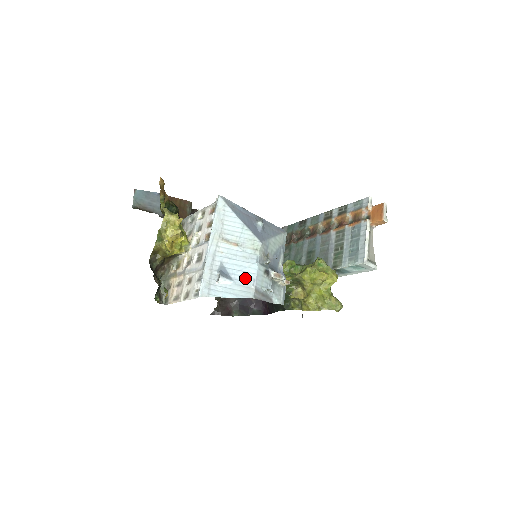
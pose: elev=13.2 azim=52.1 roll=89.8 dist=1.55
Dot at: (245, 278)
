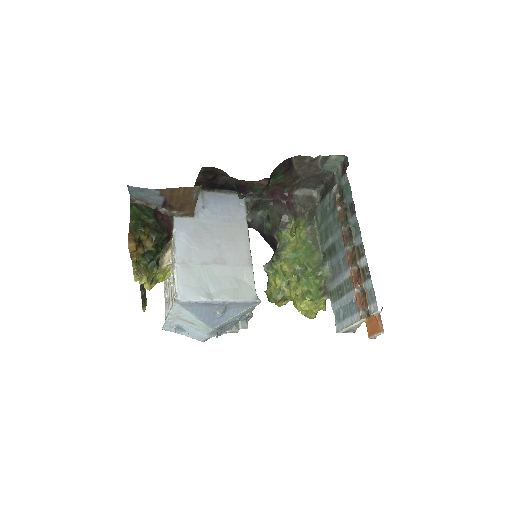
Dot at: (198, 334)
